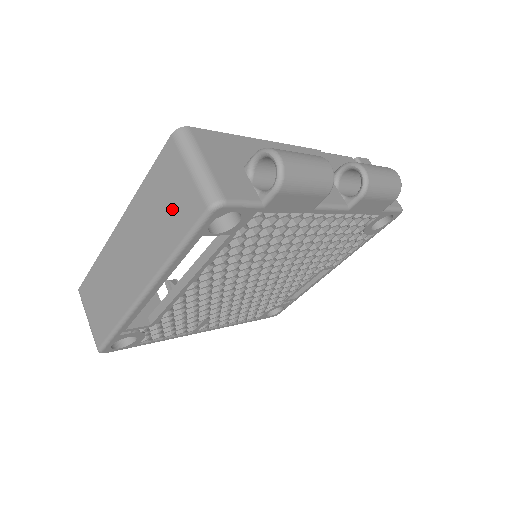
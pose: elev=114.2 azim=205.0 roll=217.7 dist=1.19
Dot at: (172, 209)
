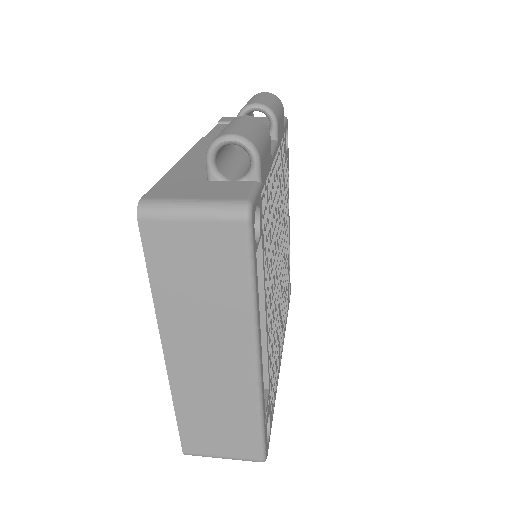
Dot at: (210, 267)
